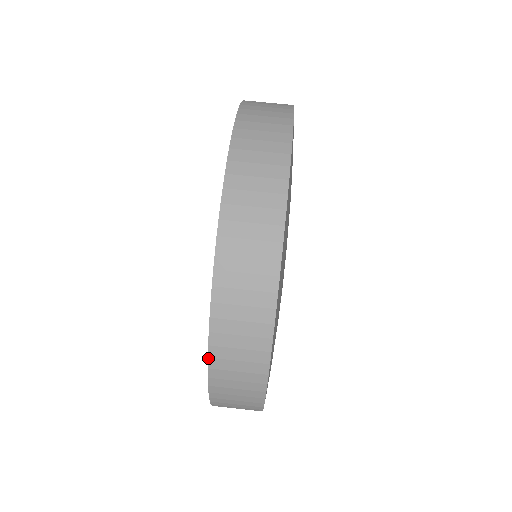
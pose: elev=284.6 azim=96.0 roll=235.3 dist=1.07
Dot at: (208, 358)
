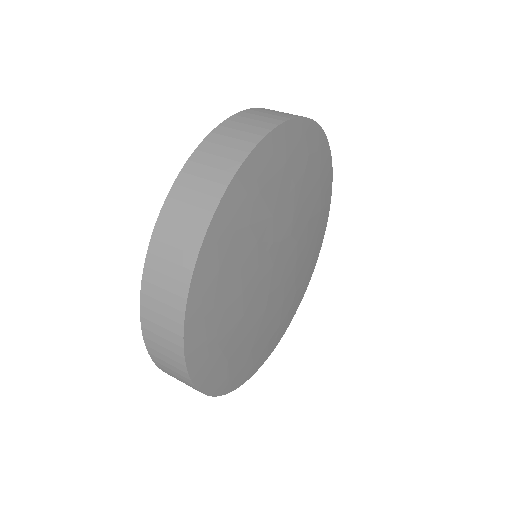
Dot at: (155, 225)
